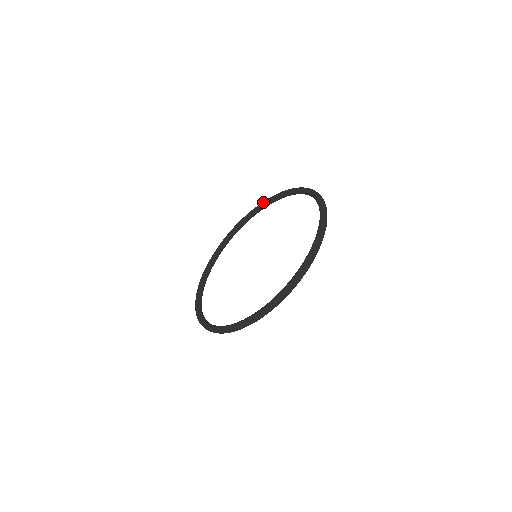
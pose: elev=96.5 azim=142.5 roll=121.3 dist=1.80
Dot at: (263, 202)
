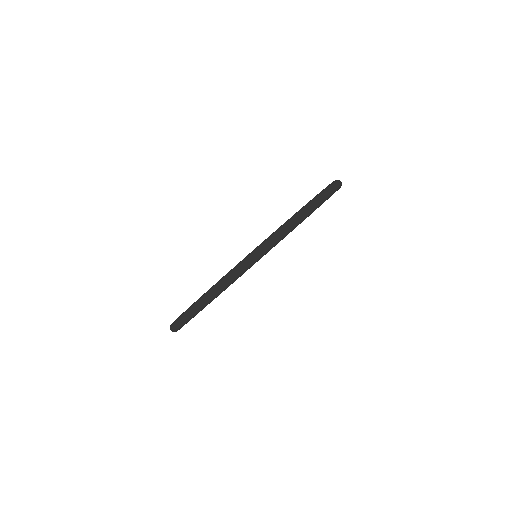
Dot at: occluded
